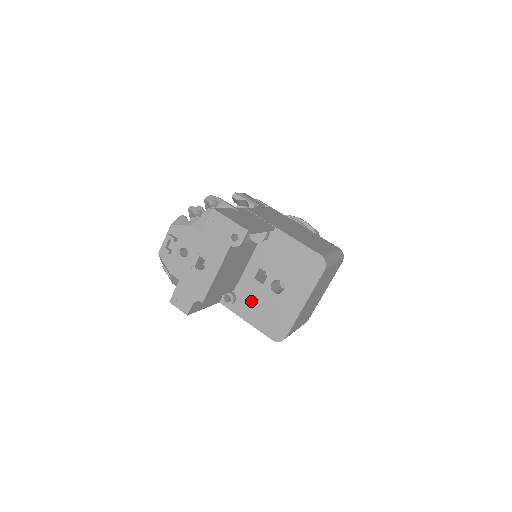
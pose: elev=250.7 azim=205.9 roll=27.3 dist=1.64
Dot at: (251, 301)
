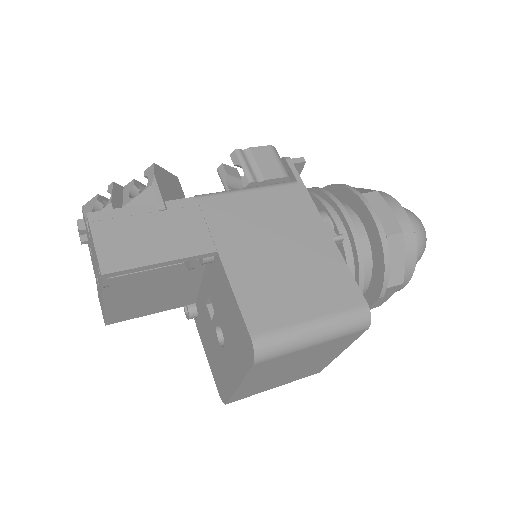
Dot at: (205, 329)
